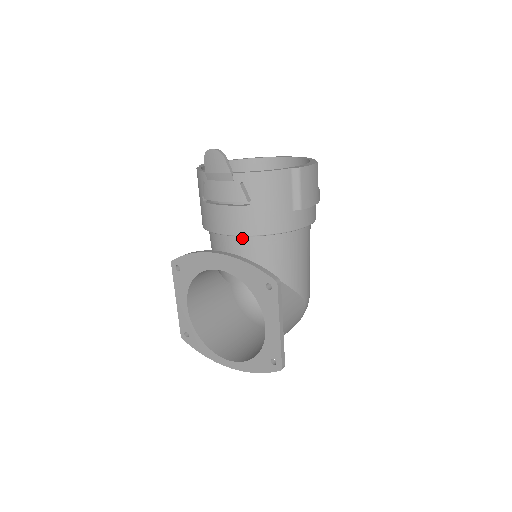
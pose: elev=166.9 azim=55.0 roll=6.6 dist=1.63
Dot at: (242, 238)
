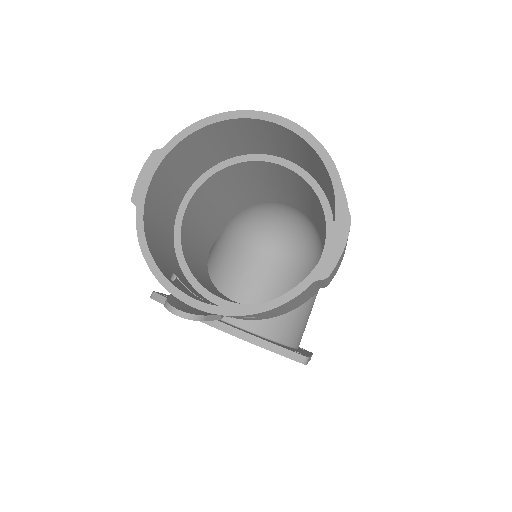
Dot at: occluded
